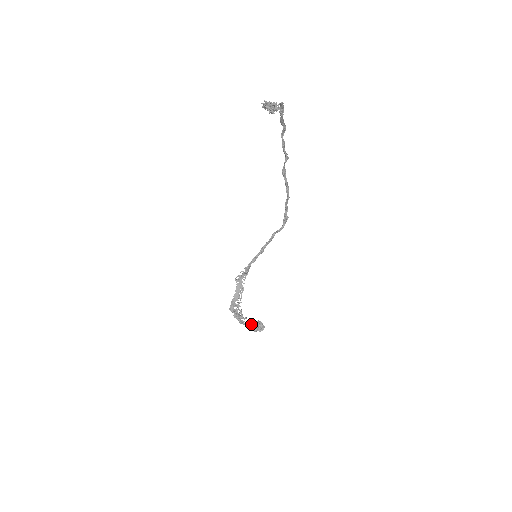
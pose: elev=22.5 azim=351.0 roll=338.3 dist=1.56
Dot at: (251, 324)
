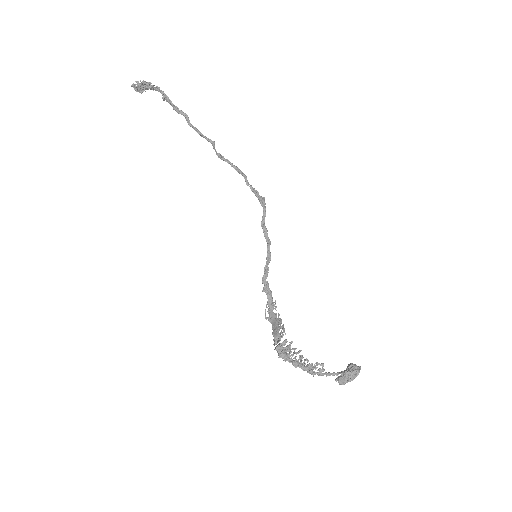
Dot at: occluded
